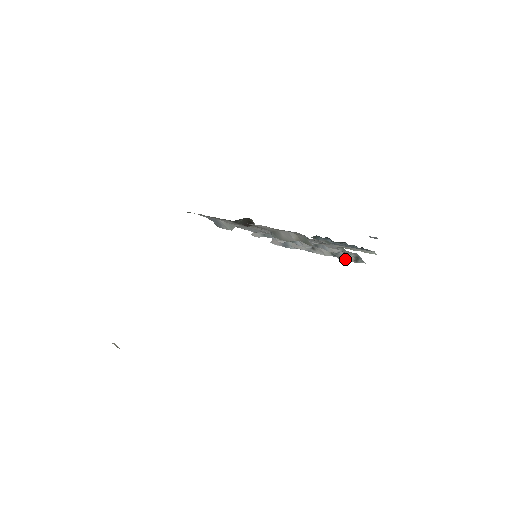
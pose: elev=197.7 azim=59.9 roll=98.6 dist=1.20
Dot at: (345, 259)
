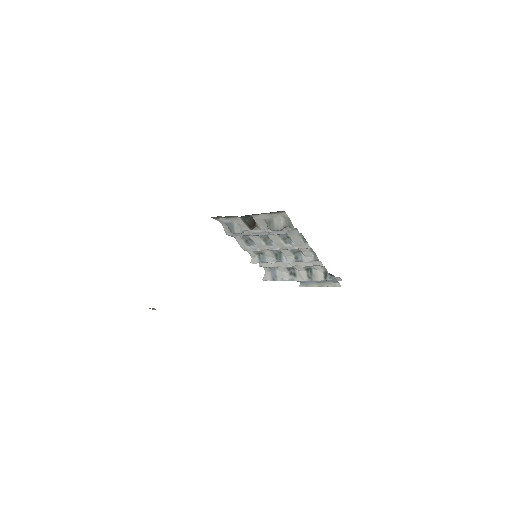
Dot at: (318, 278)
